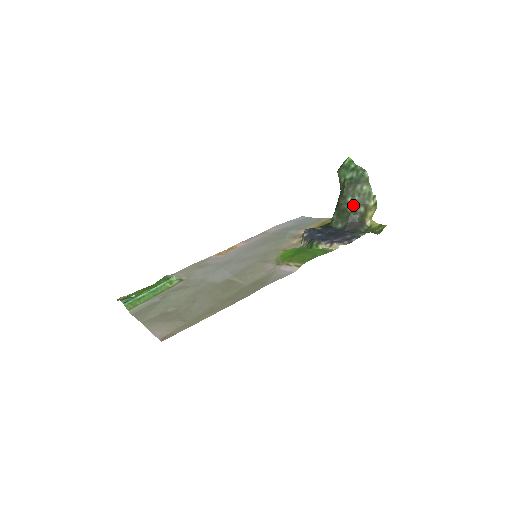
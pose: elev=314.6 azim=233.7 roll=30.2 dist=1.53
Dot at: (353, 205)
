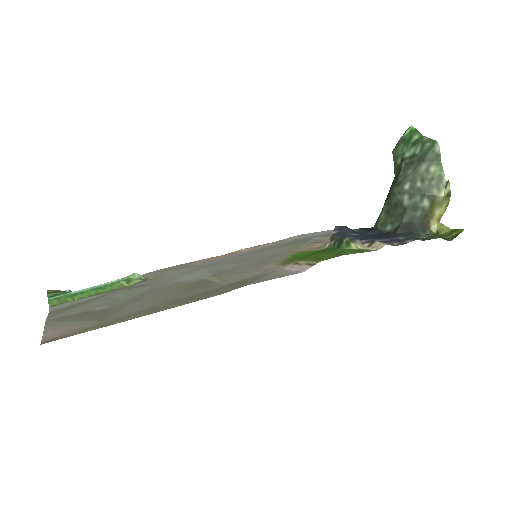
Dot at: (412, 196)
